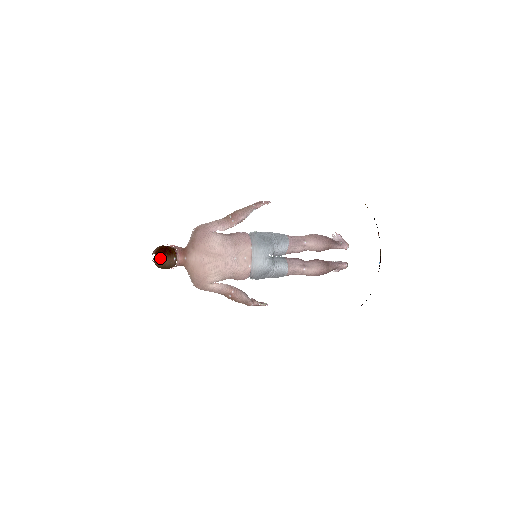
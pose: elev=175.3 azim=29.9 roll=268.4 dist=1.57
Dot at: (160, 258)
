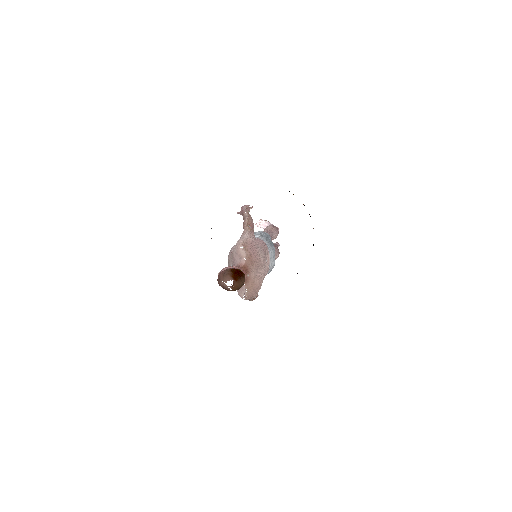
Dot at: (239, 282)
